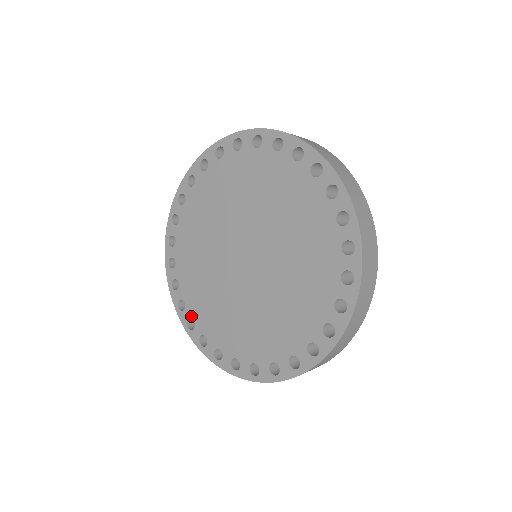
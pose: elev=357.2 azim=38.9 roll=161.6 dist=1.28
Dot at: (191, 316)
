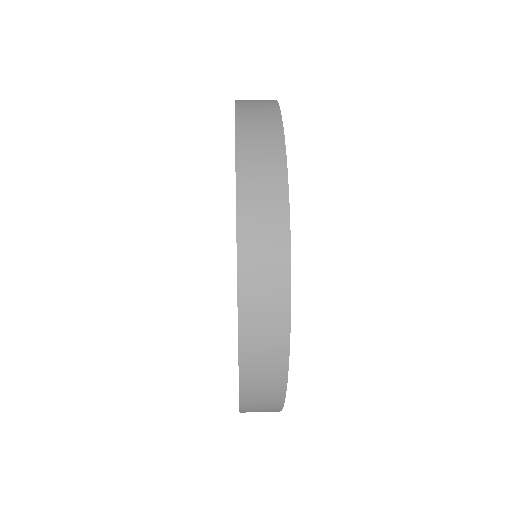
Dot at: occluded
